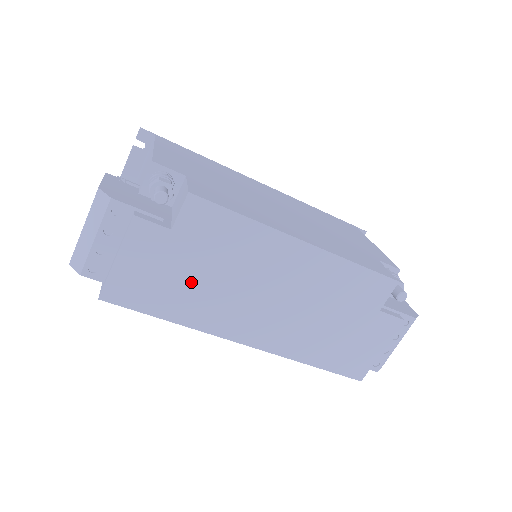
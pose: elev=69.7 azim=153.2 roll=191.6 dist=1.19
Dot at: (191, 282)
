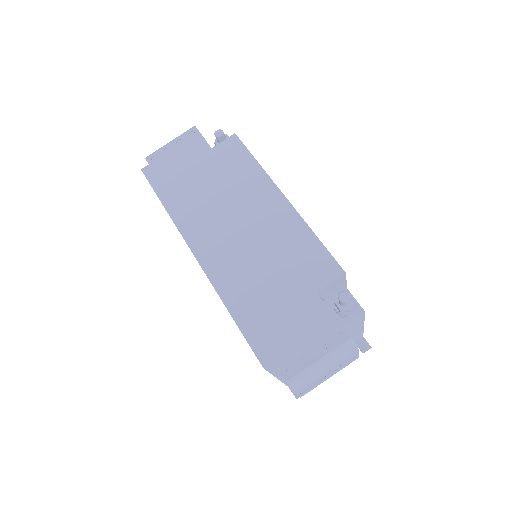
Dot at: (197, 187)
